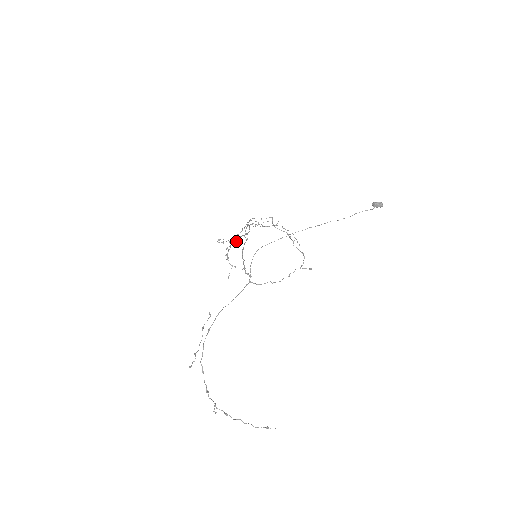
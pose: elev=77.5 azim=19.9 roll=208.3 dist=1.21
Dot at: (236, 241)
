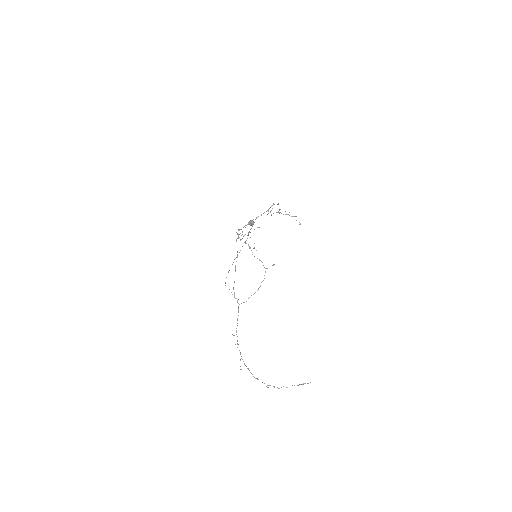
Dot at: (278, 204)
